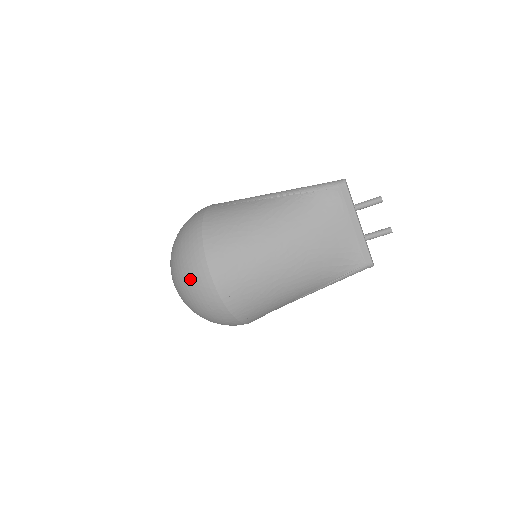
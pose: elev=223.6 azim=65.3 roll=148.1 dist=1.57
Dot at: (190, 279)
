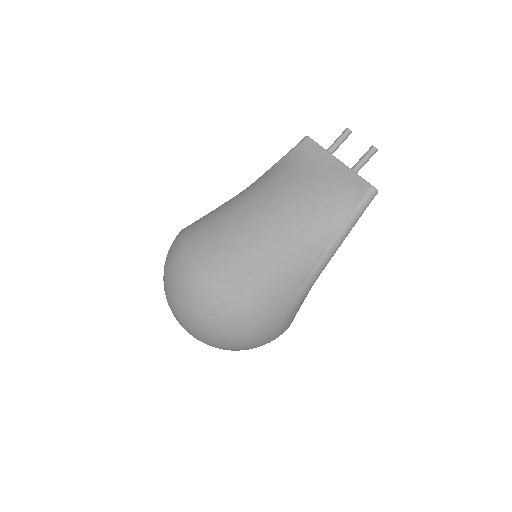
Dot at: (173, 273)
